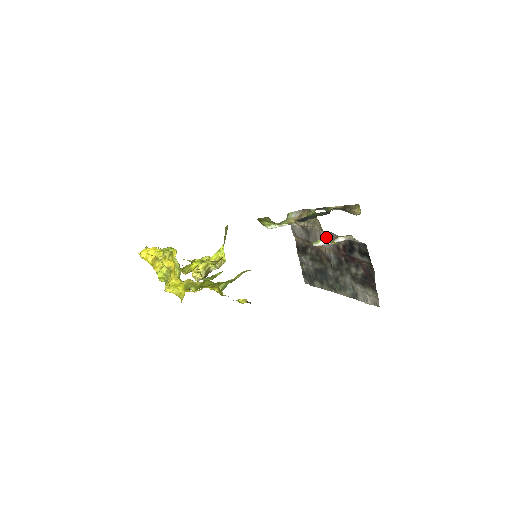
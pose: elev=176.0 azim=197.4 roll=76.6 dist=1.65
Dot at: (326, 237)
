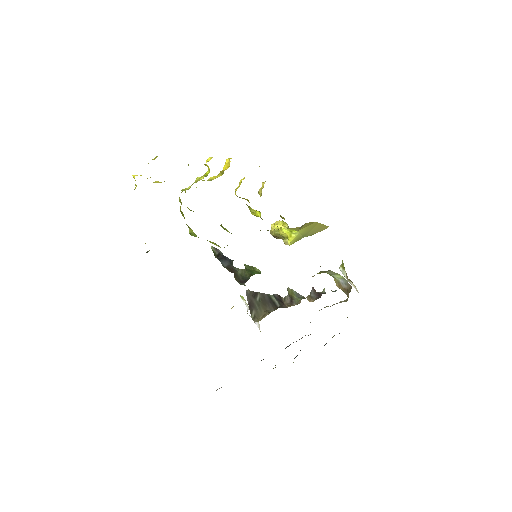
Dot at: occluded
